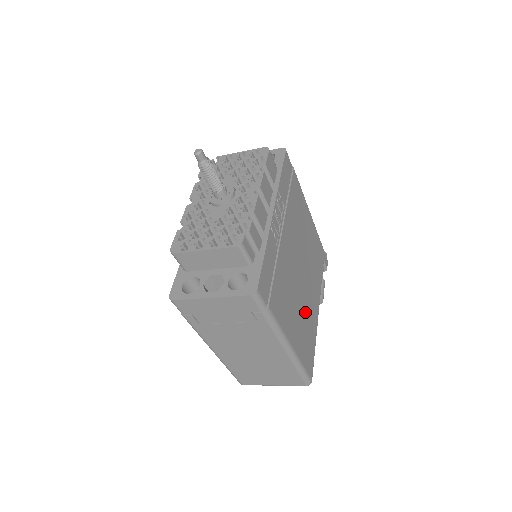
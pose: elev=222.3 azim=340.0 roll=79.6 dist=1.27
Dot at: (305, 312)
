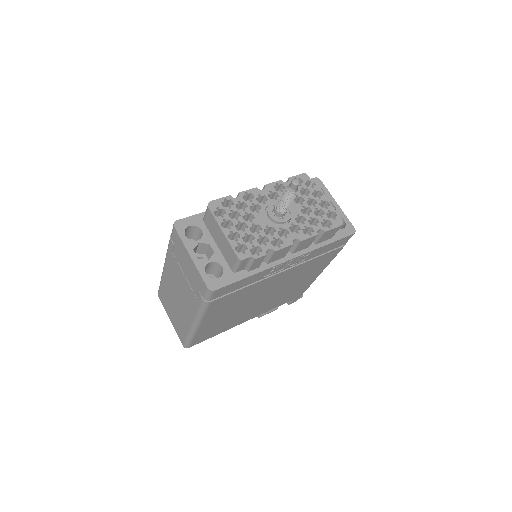
Dot at: (236, 316)
